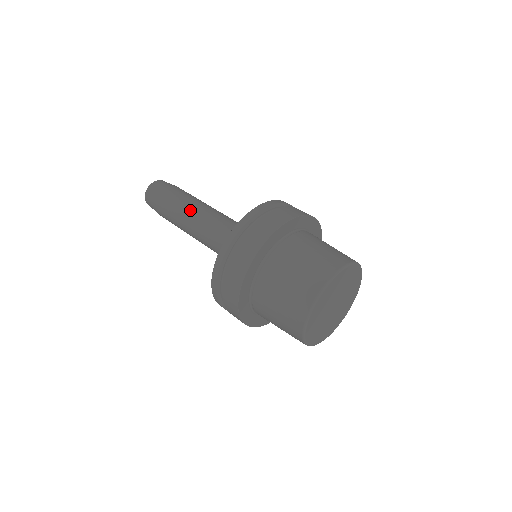
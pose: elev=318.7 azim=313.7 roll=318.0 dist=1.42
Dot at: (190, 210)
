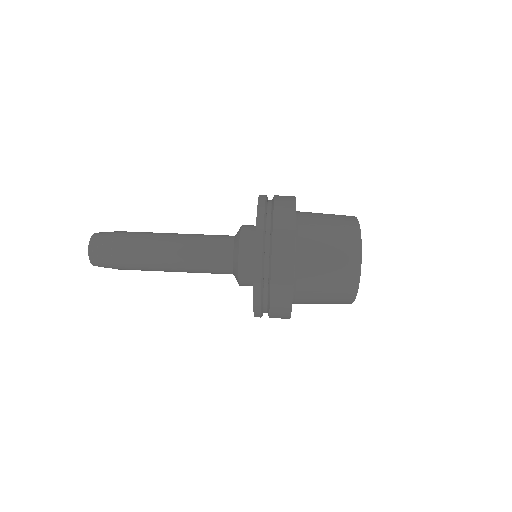
Dot at: (166, 237)
